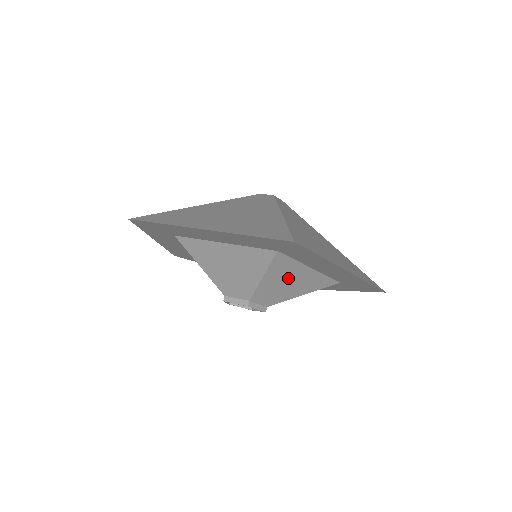
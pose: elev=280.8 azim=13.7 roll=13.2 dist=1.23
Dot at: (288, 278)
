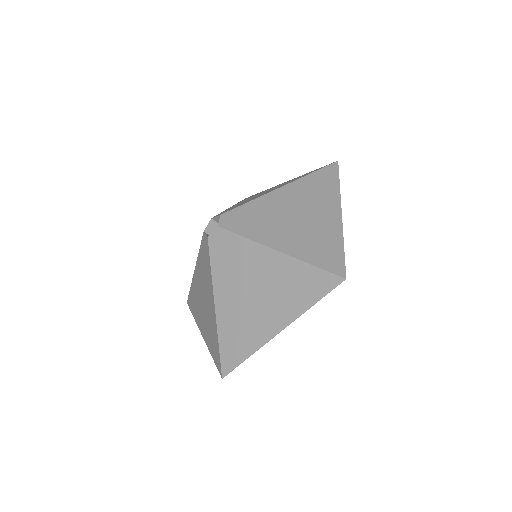
Dot at: occluded
